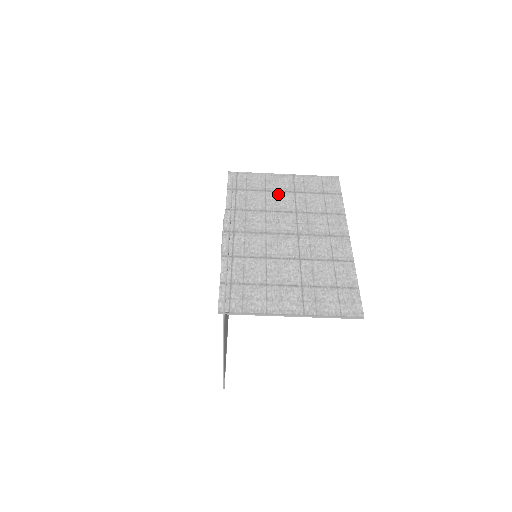
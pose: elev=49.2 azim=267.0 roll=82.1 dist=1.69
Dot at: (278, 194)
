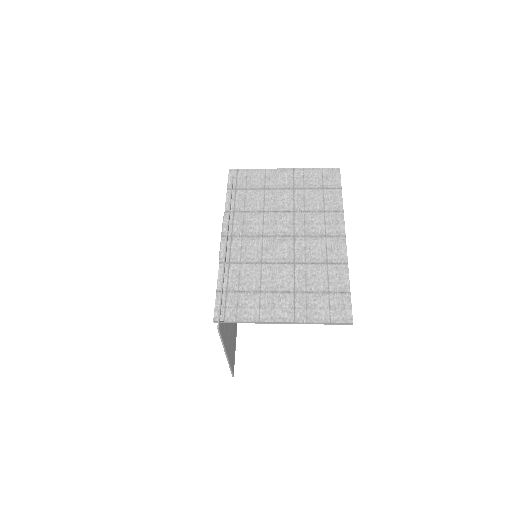
Dot at: (277, 192)
